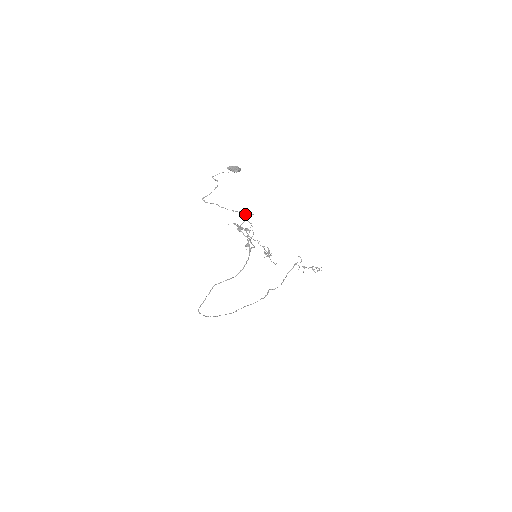
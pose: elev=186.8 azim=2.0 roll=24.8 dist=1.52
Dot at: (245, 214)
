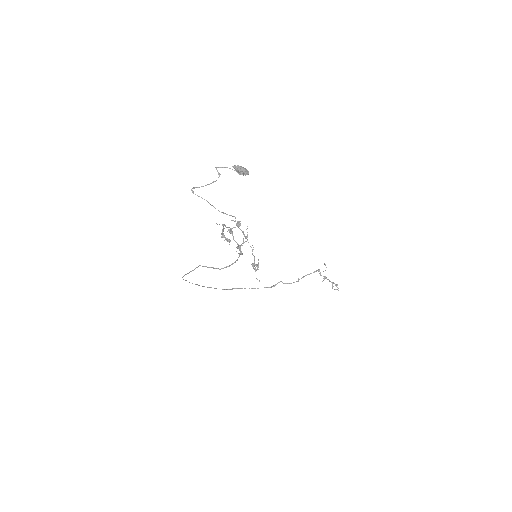
Dot at: (237, 221)
